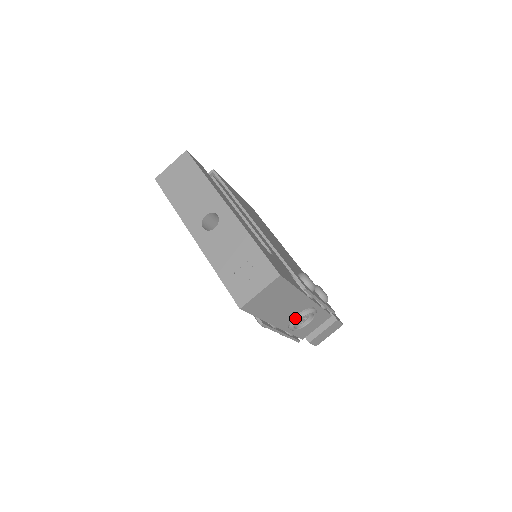
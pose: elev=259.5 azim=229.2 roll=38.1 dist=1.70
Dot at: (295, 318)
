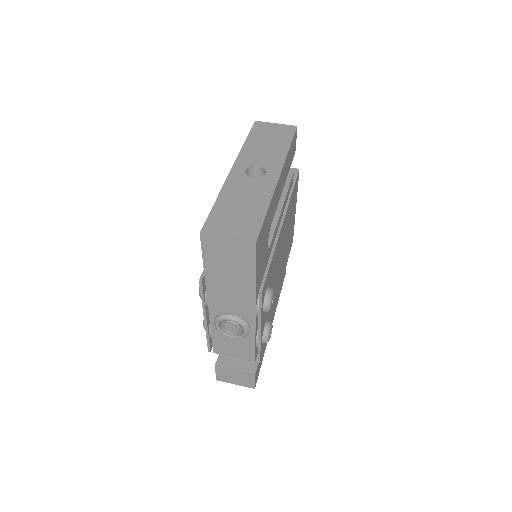
Dot at: (228, 314)
